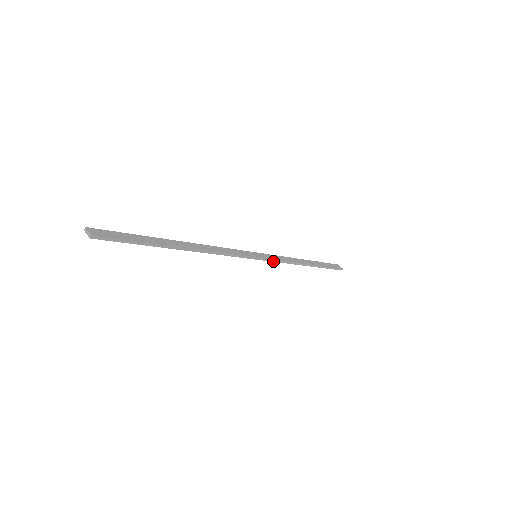
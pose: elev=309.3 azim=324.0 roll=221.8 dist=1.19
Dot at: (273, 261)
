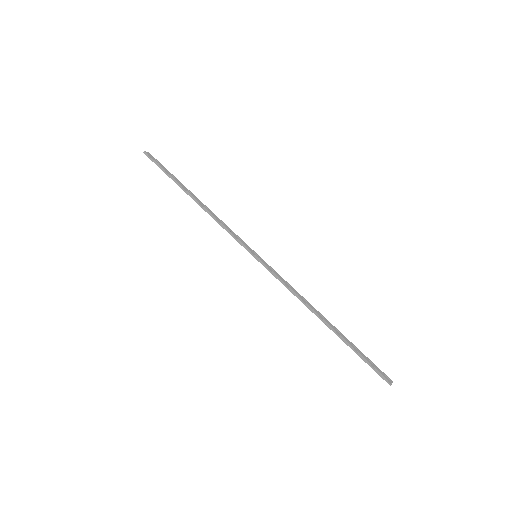
Dot at: (271, 273)
